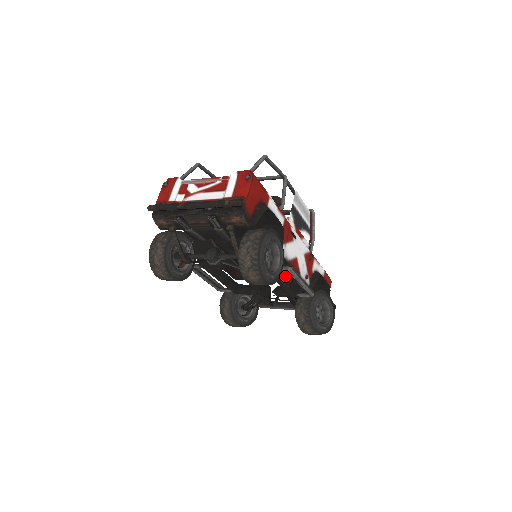
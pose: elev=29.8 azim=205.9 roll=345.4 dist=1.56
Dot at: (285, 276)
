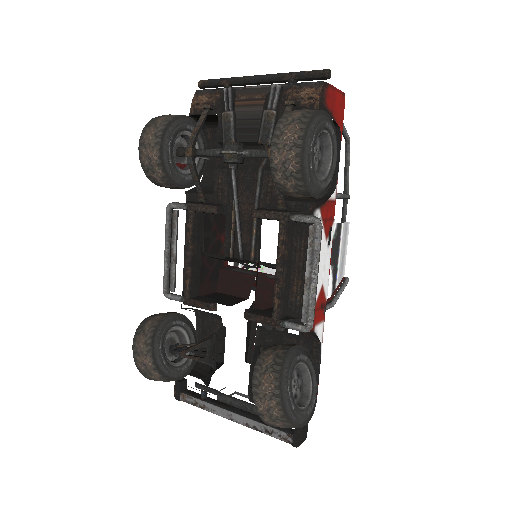
Dot at: (290, 270)
